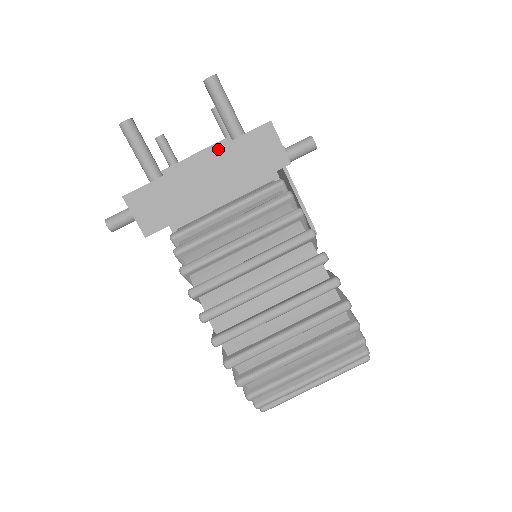
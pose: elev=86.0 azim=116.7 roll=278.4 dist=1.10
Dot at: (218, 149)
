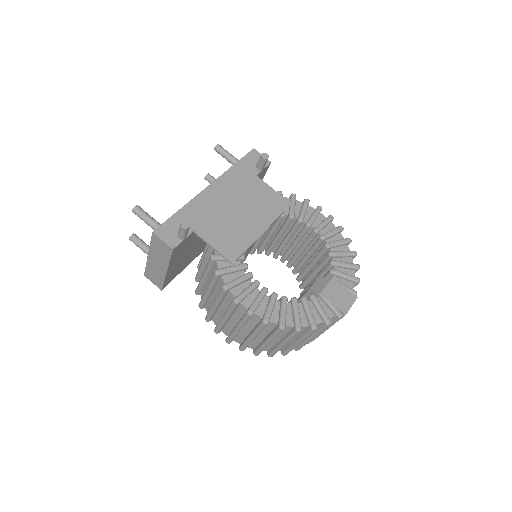
Dot at: (149, 250)
